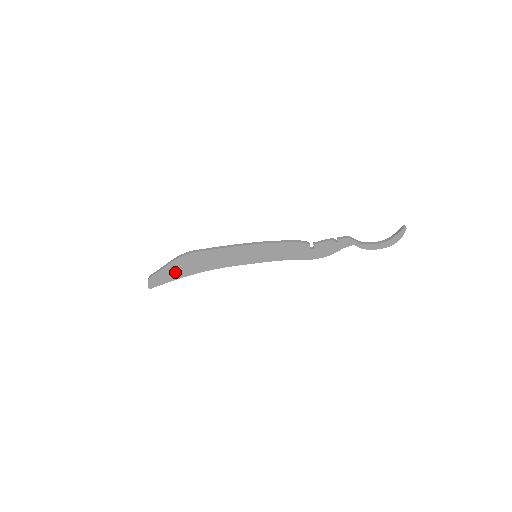
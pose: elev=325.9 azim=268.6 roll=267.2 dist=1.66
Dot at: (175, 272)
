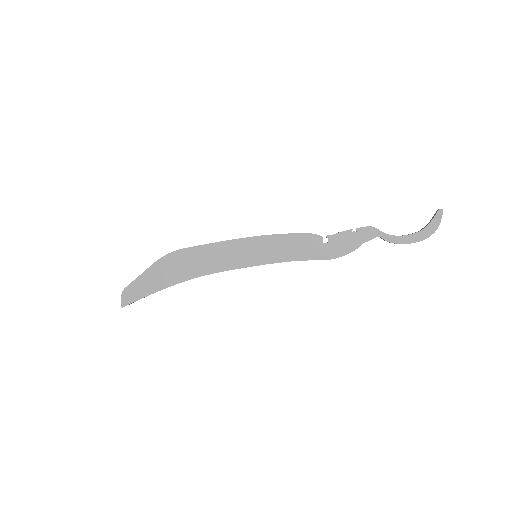
Dot at: (156, 280)
